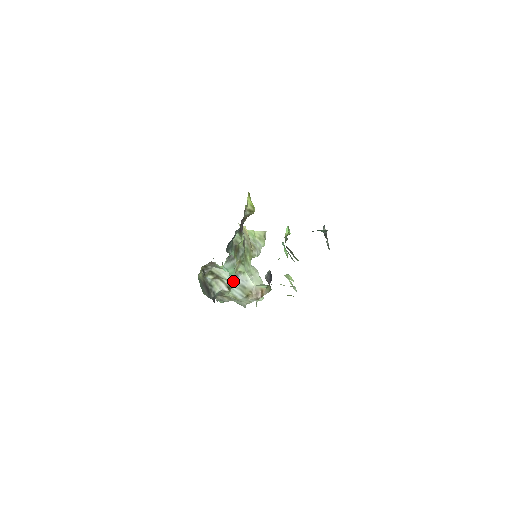
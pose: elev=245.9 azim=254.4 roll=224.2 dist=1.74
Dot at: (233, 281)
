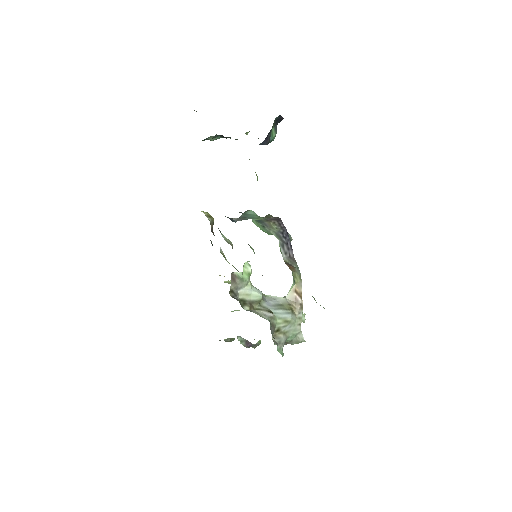
Dot at: (266, 306)
